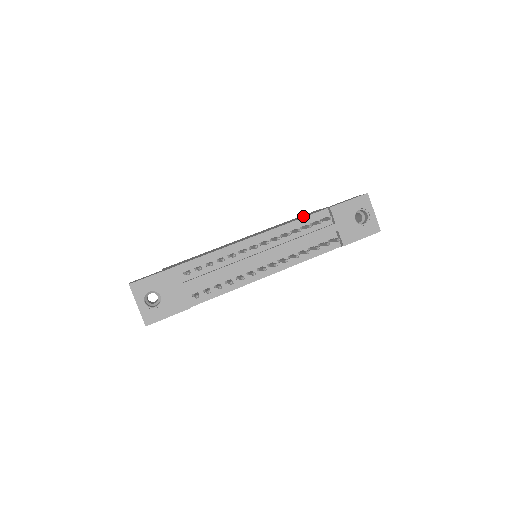
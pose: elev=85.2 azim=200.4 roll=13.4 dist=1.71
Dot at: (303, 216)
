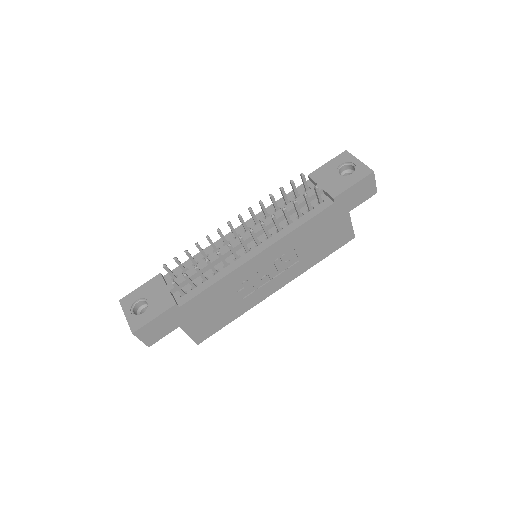
Dot at: occluded
